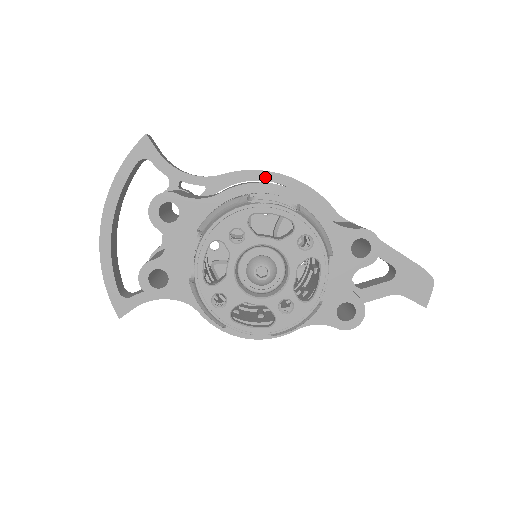
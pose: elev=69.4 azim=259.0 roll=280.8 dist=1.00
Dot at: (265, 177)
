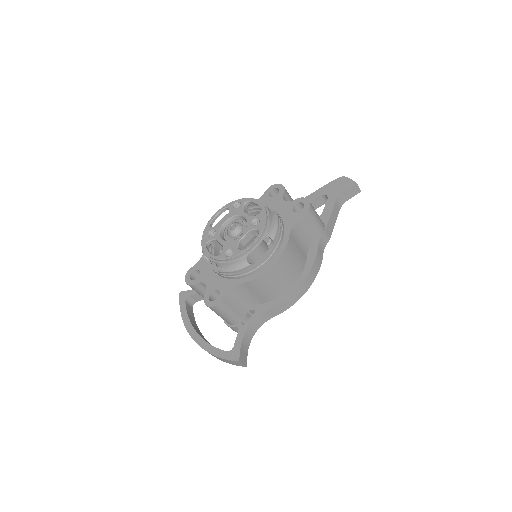
Dot at: occluded
